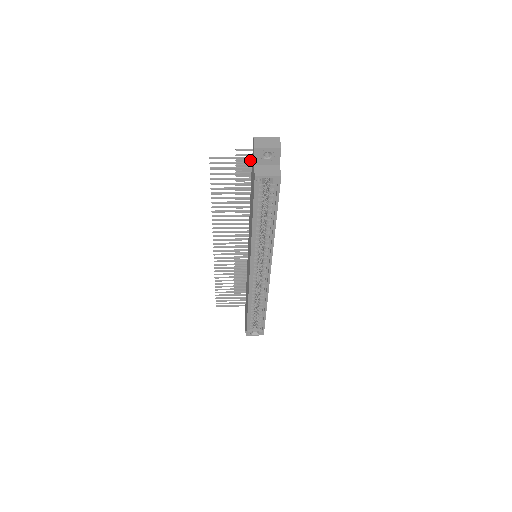
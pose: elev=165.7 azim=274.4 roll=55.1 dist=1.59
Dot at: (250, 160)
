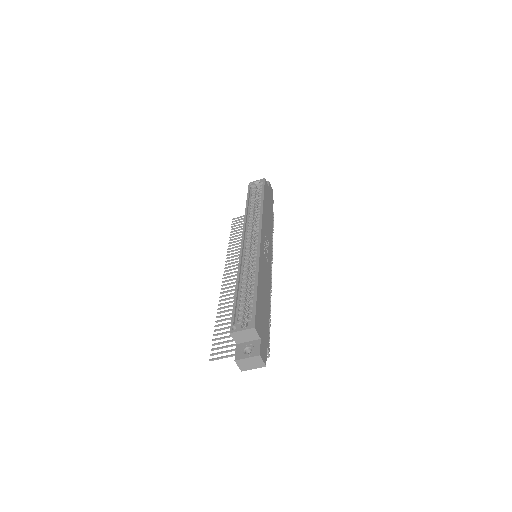
Dot at: occluded
